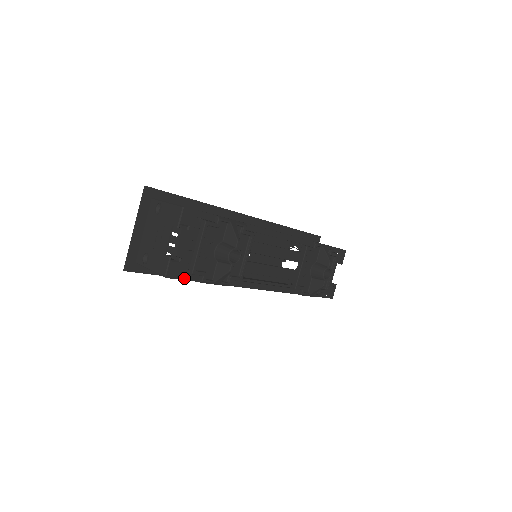
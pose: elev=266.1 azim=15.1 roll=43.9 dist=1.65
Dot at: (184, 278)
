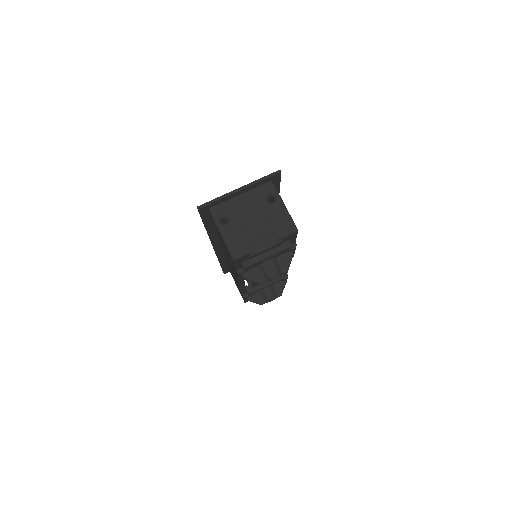
Dot at: (236, 265)
